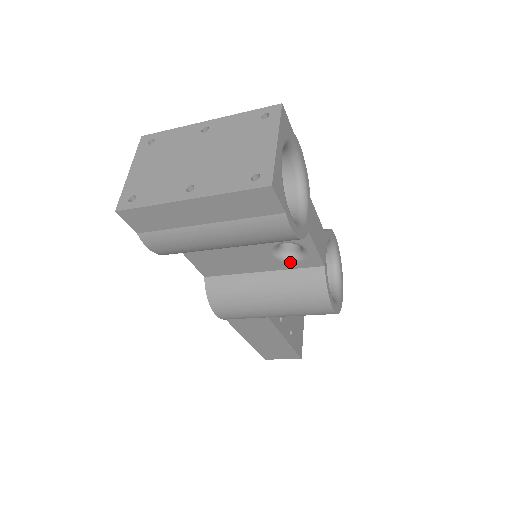
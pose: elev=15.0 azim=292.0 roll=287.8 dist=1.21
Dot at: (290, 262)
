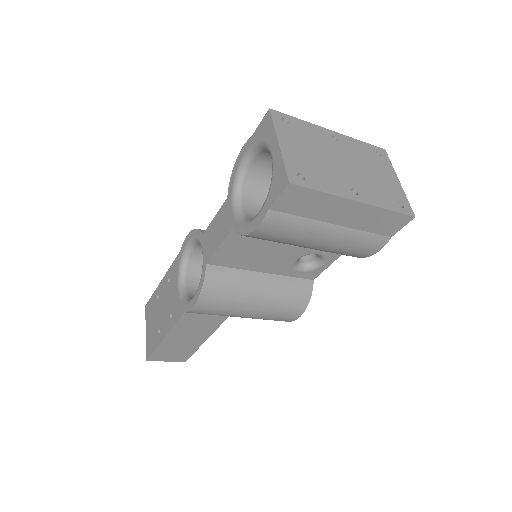
Dot at: (297, 270)
